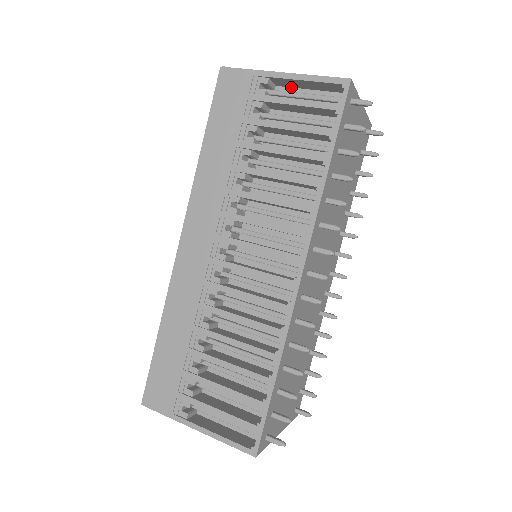
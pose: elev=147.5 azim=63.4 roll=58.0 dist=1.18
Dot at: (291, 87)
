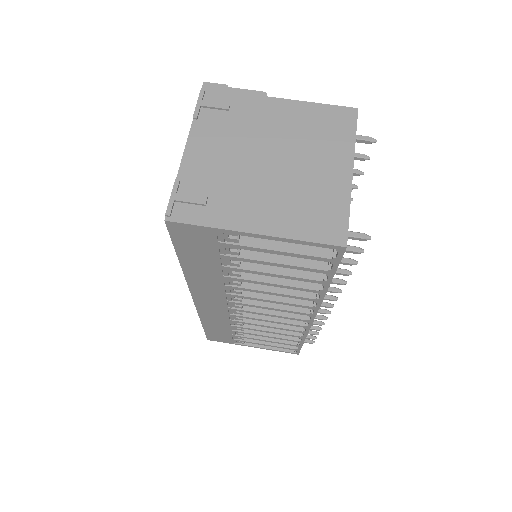
Dot at: (264, 214)
